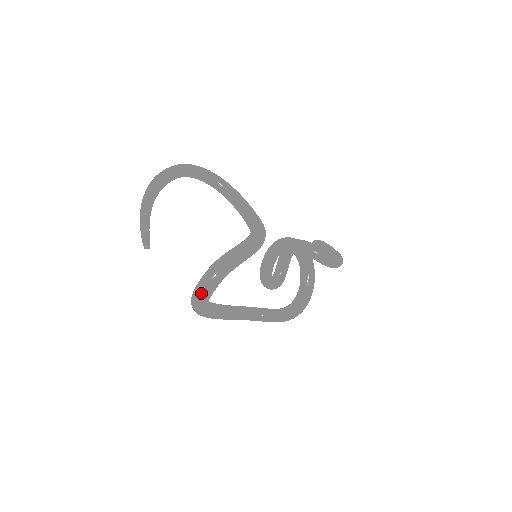
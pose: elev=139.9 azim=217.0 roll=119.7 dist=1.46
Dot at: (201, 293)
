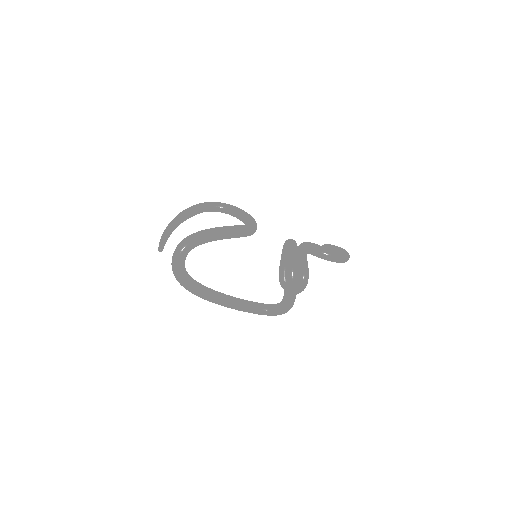
Dot at: (173, 264)
